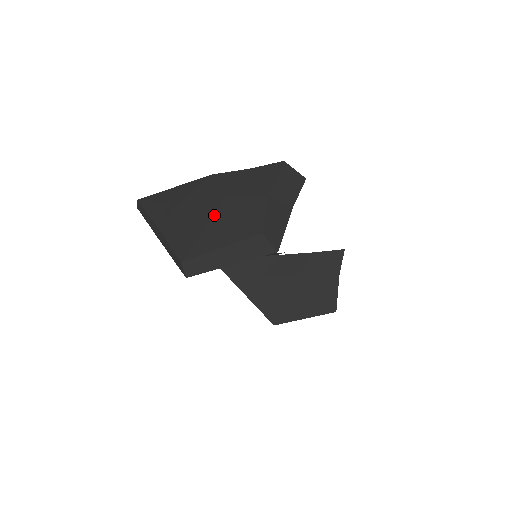
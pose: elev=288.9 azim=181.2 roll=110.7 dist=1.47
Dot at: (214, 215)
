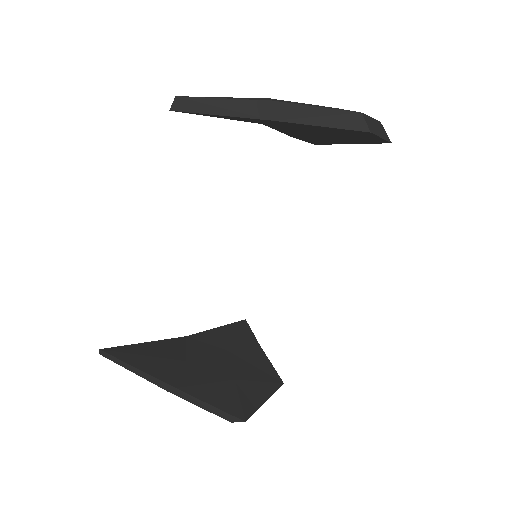
Dot at: occluded
